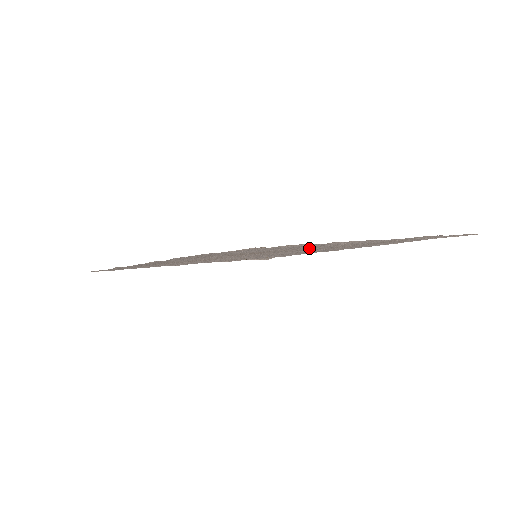
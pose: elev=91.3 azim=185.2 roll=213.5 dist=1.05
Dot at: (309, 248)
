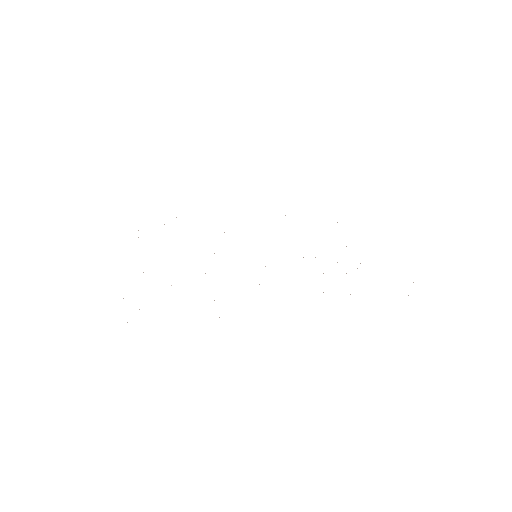
Dot at: occluded
